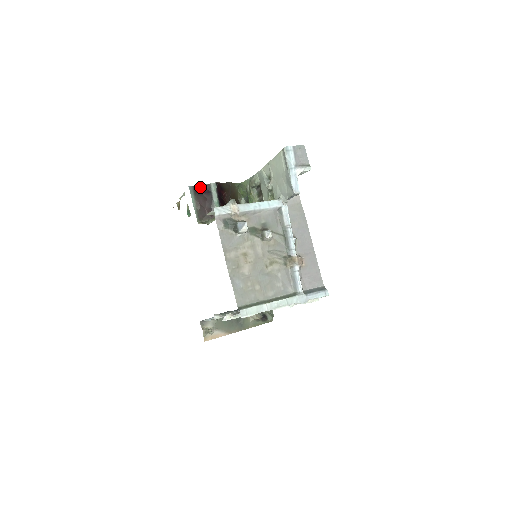
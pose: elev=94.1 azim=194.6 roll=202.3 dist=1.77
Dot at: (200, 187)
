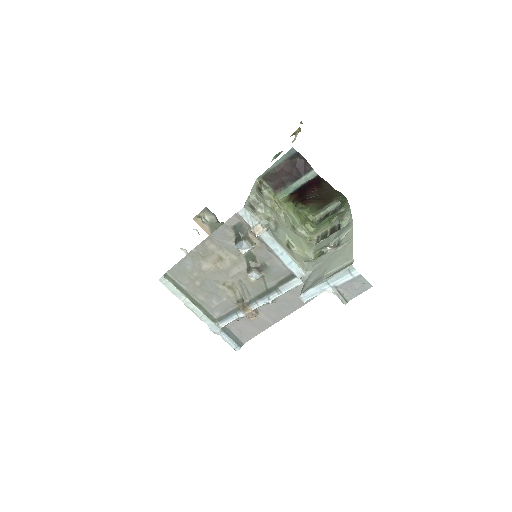
Dot at: (303, 159)
